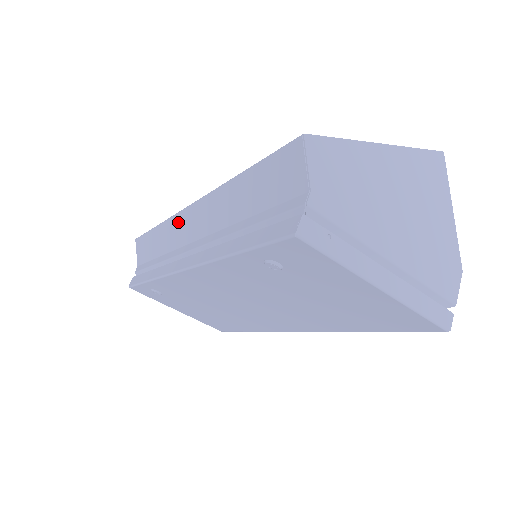
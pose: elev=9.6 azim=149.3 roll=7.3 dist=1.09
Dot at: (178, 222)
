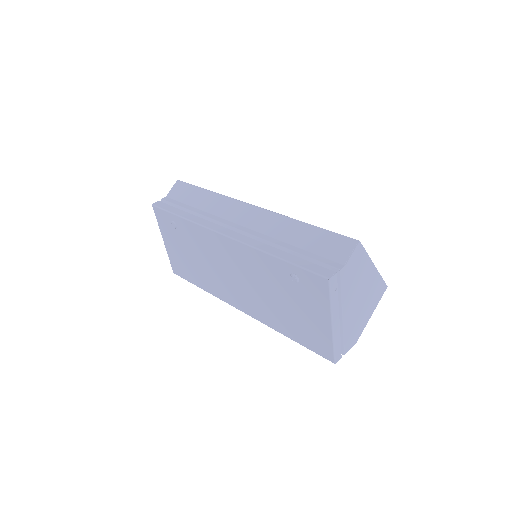
Dot at: (235, 205)
